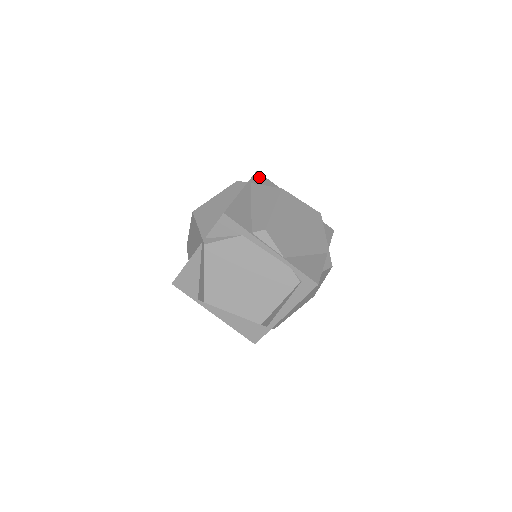
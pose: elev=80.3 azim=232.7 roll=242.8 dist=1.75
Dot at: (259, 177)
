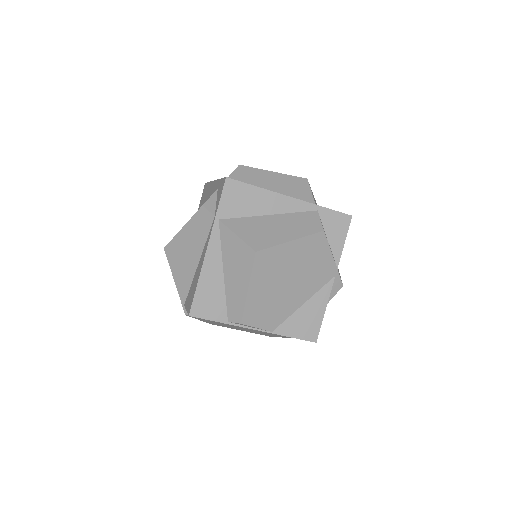
Dot at: (230, 192)
